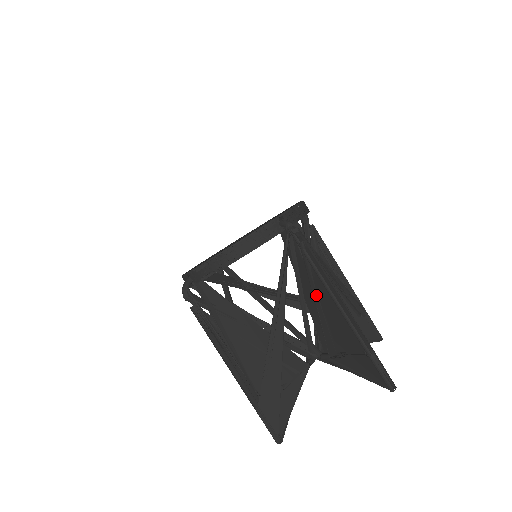
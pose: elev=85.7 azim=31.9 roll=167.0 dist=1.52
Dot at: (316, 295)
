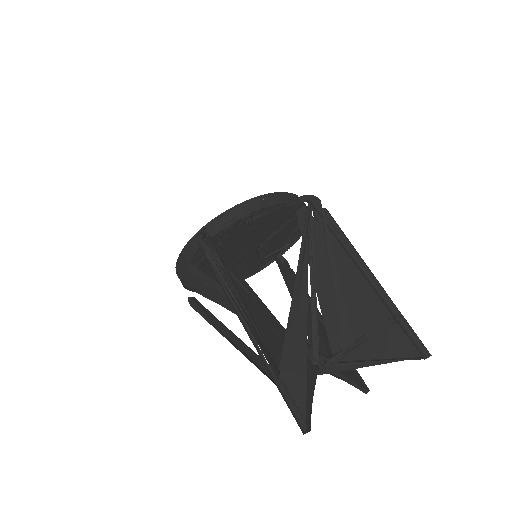
Dot at: (334, 266)
